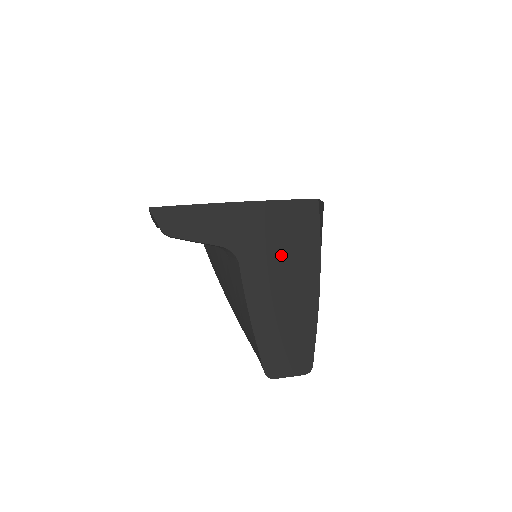
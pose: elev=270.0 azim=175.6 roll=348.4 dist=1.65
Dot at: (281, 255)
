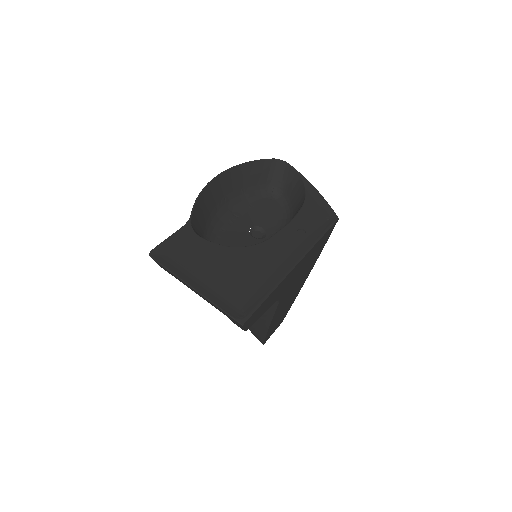
Dot at: occluded
